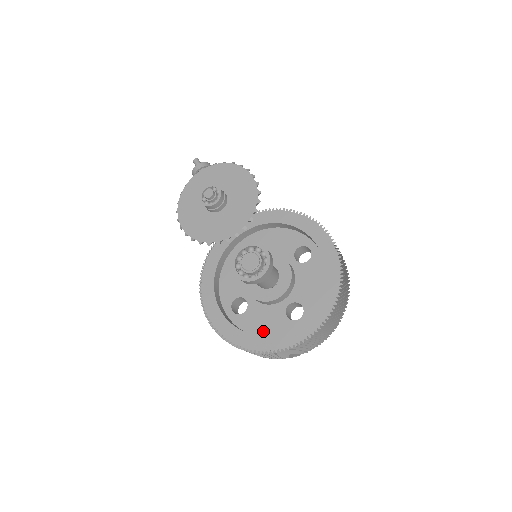
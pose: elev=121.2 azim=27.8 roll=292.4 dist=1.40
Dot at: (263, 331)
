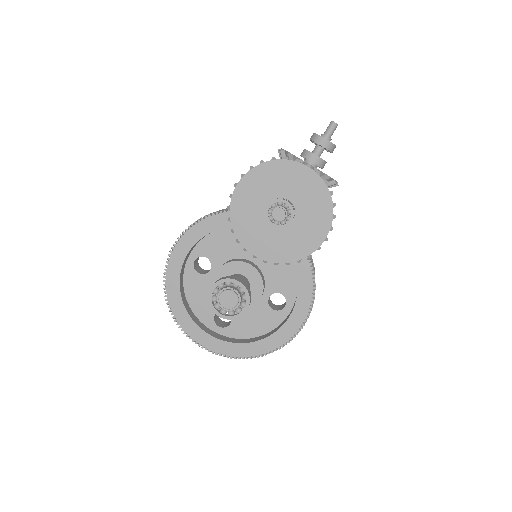
Dot at: (192, 300)
